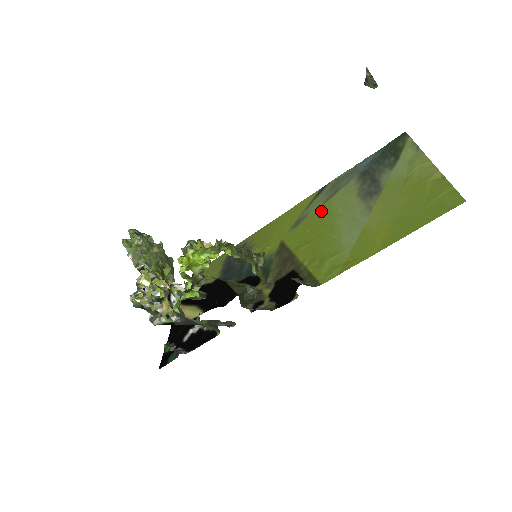
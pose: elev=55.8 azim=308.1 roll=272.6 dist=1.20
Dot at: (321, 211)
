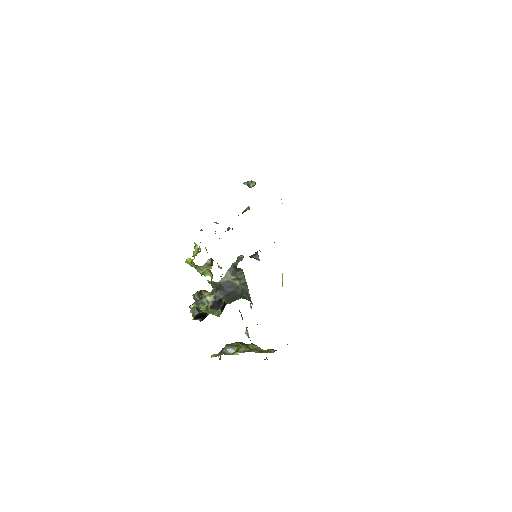
Dot at: occluded
